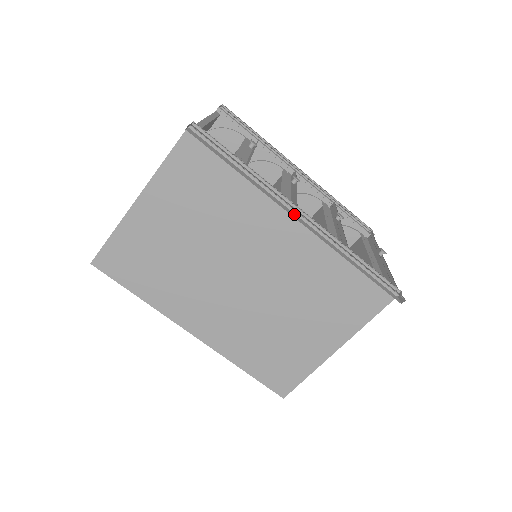
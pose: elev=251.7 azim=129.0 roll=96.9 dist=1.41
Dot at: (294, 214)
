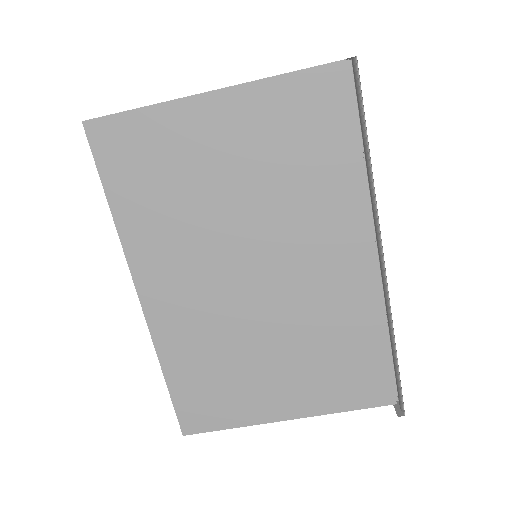
Dot at: (372, 246)
